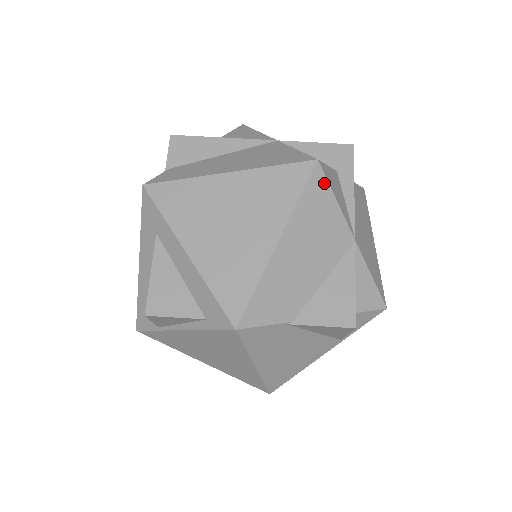
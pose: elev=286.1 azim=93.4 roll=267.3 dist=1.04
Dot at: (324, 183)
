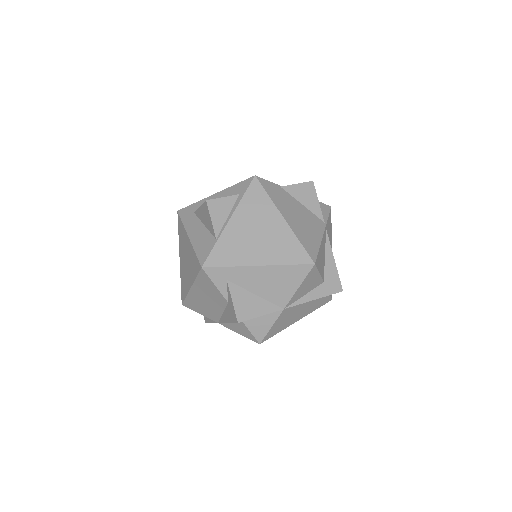
Dot at: occluded
